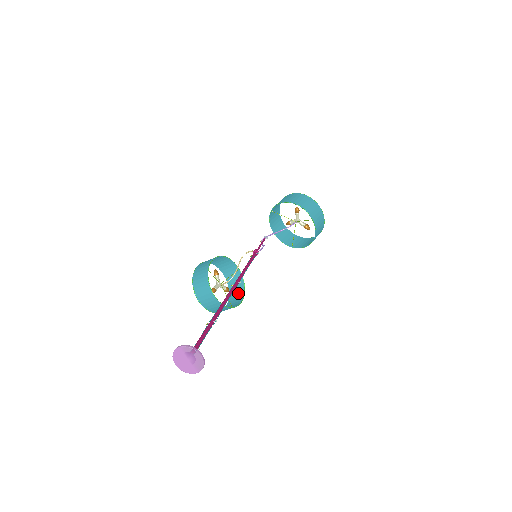
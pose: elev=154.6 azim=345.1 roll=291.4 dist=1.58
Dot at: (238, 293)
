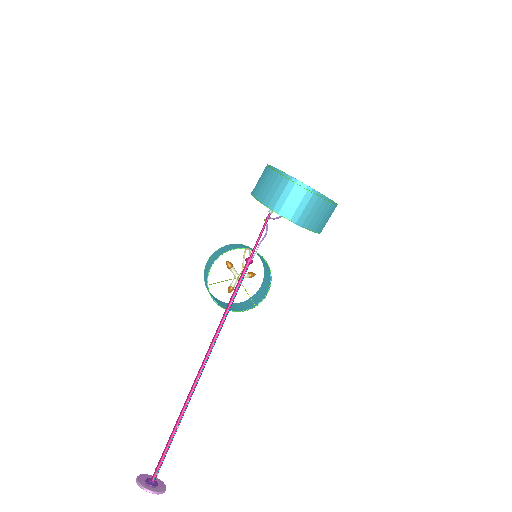
Dot at: (267, 273)
